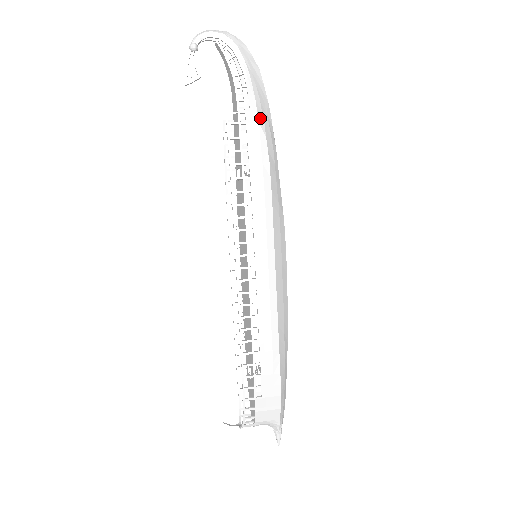
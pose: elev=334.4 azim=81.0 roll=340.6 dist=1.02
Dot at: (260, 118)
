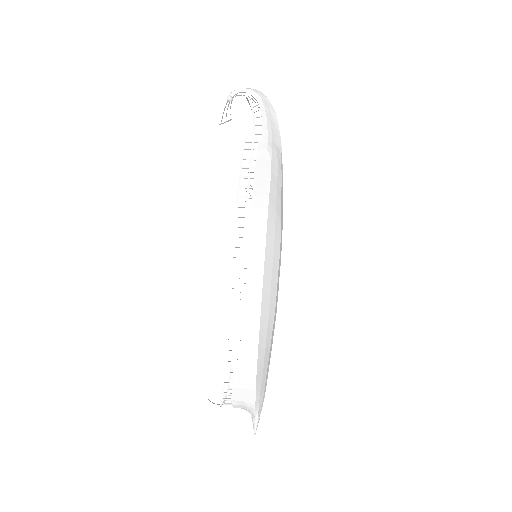
Dot at: (269, 146)
